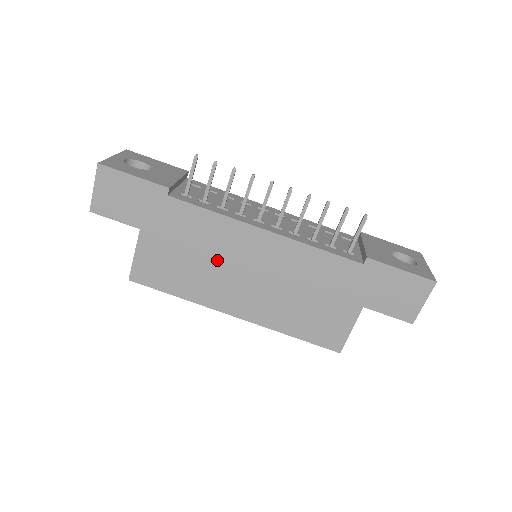
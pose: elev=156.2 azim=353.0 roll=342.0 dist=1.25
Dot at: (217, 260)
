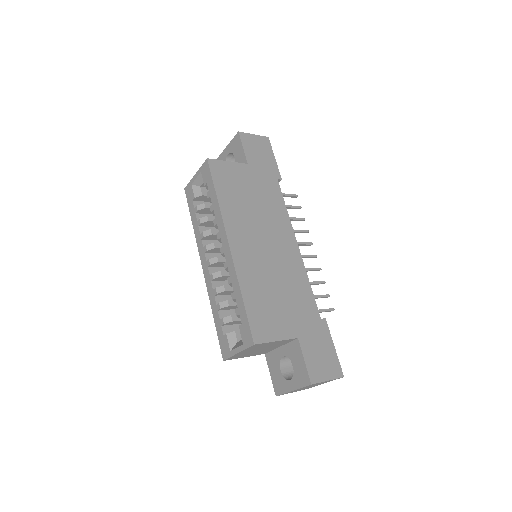
Dot at: (261, 219)
